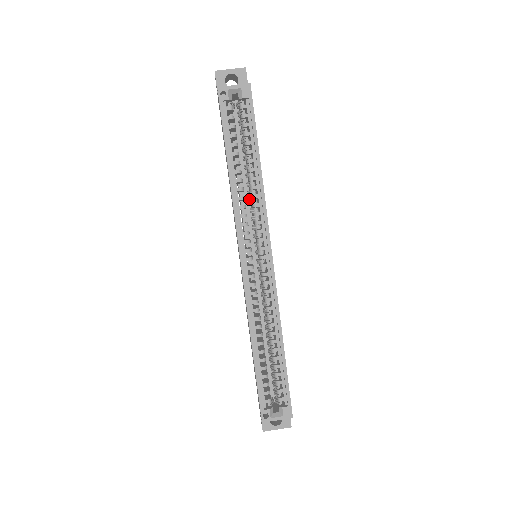
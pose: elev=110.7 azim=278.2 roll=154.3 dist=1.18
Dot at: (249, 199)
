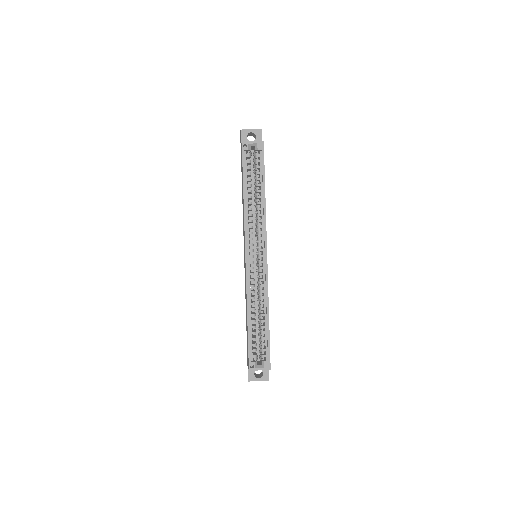
Dot at: occluded
